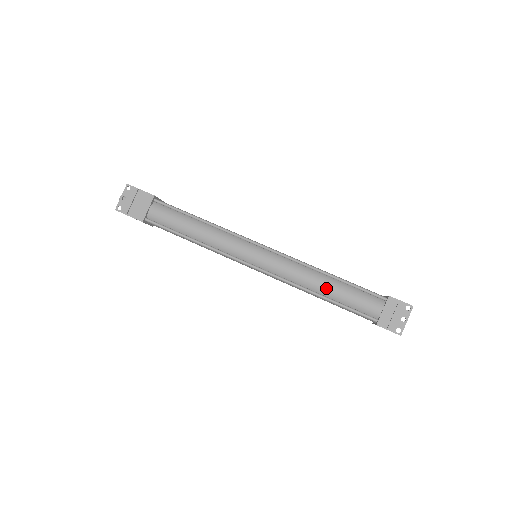
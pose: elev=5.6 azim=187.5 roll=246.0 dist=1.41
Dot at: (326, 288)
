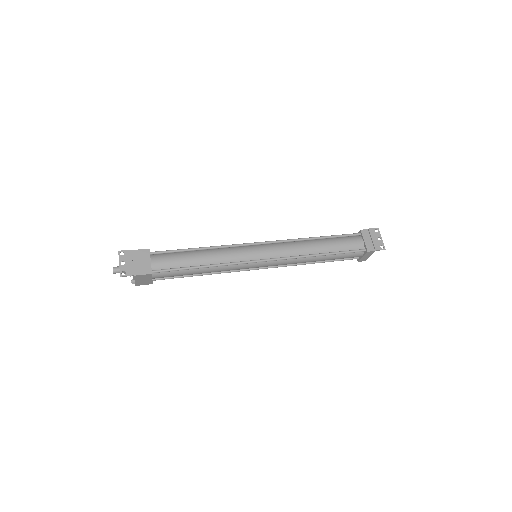
Dot at: (321, 247)
